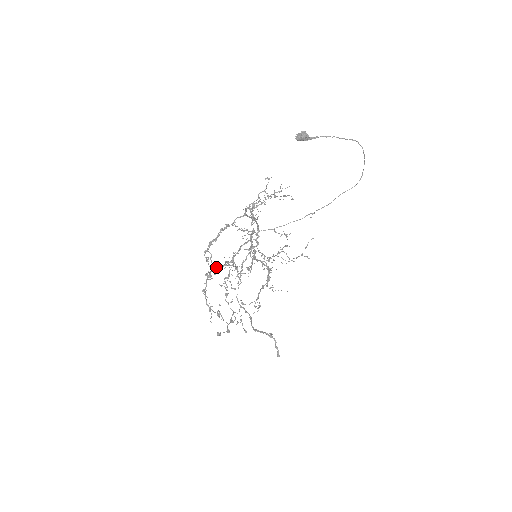
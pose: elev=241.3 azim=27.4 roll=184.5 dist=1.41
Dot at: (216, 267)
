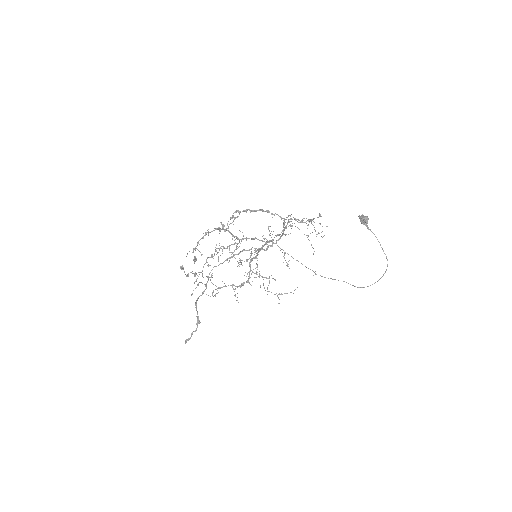
Dot at: (229, 231)
